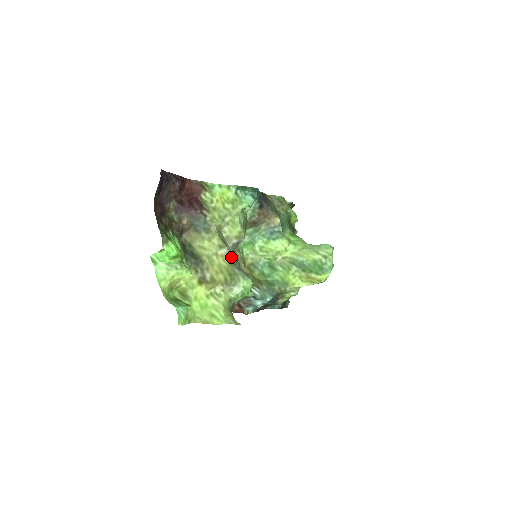
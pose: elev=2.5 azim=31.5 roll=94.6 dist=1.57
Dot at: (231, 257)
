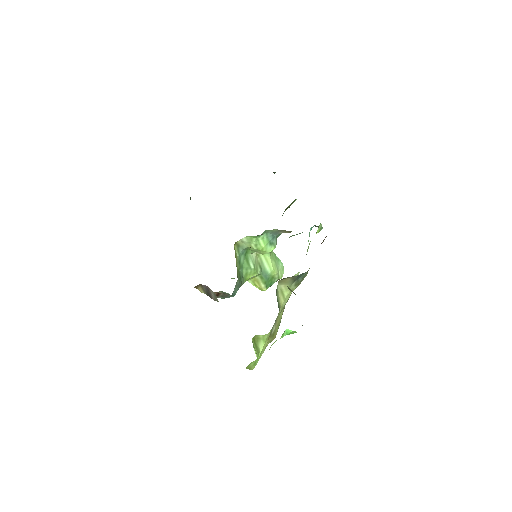
Dot at: occluded
